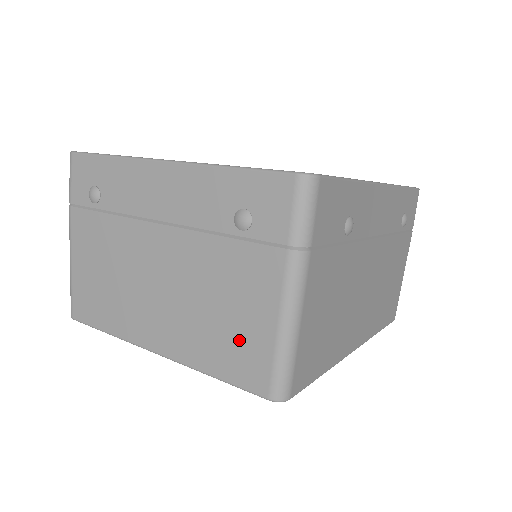
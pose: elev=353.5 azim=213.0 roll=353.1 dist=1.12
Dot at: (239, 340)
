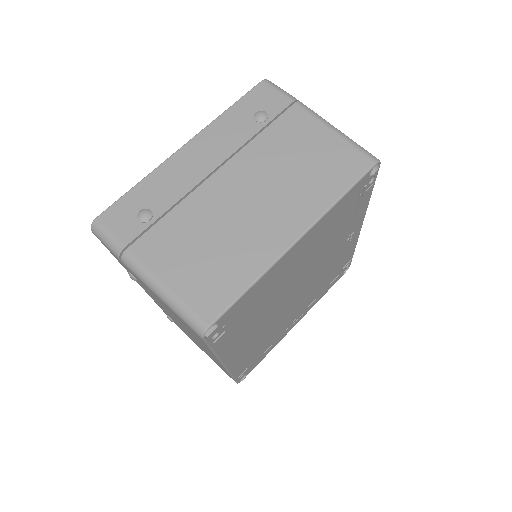
Dot at: (327, 160)
